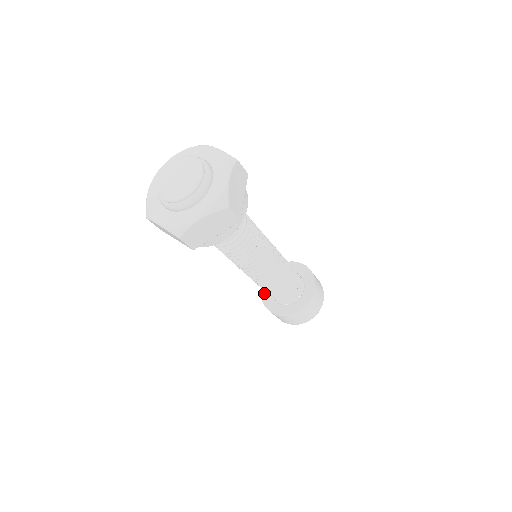
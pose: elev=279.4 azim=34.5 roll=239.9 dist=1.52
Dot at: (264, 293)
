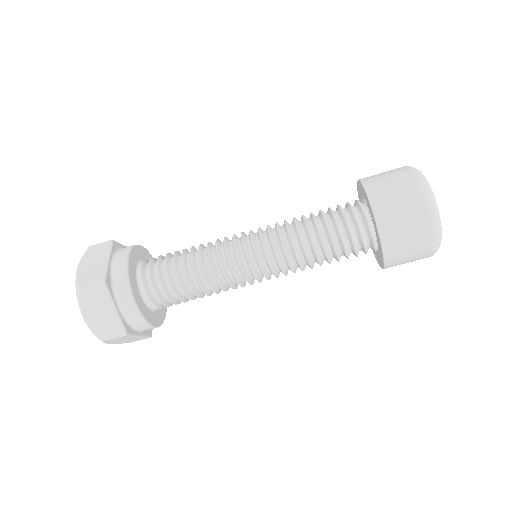
Dot at: occluded
